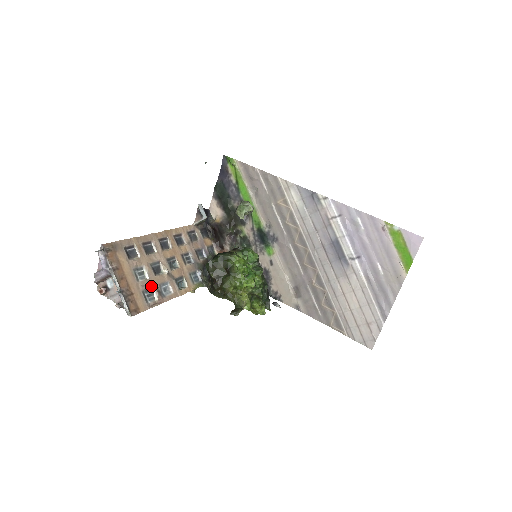
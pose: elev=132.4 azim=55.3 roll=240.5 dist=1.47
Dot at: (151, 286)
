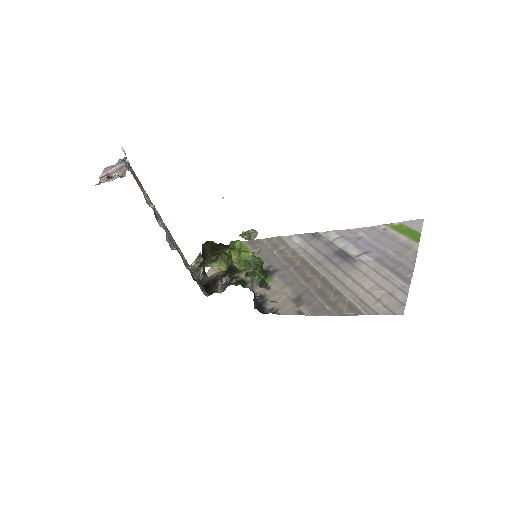
Dot at: (150, 203)
